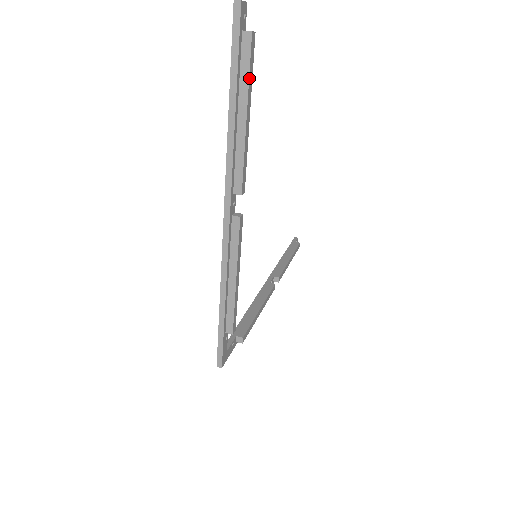
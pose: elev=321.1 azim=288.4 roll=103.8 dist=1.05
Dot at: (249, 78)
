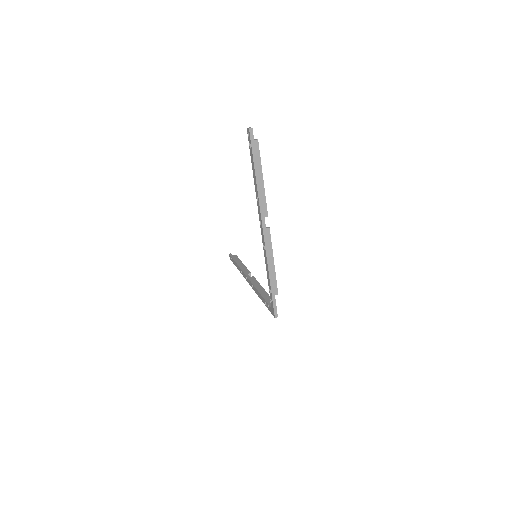
Dot at: (260, 160)
